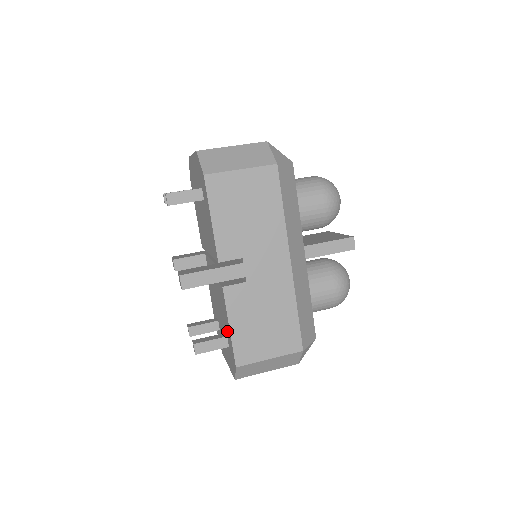
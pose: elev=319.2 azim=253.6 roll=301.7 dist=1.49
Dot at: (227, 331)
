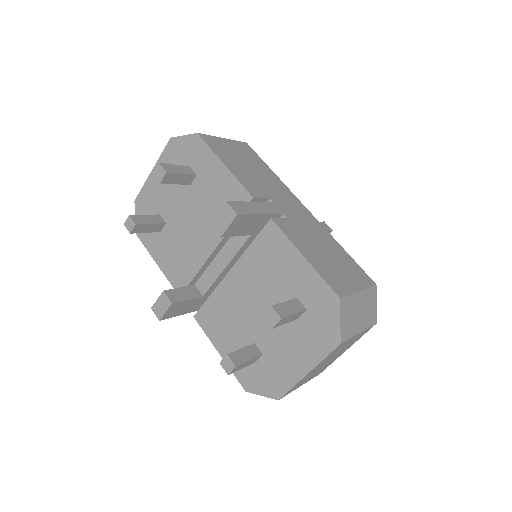
Dot at: (297, 282)
